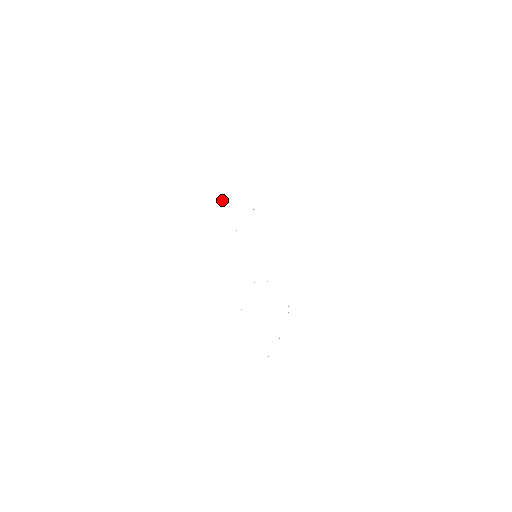
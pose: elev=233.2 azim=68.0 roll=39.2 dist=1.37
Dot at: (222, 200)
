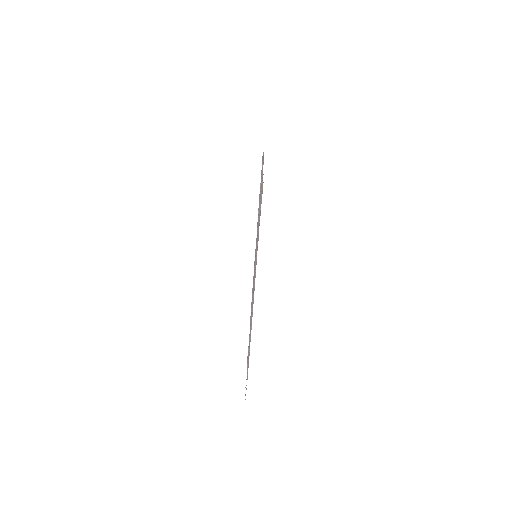
Dot at: occluded
